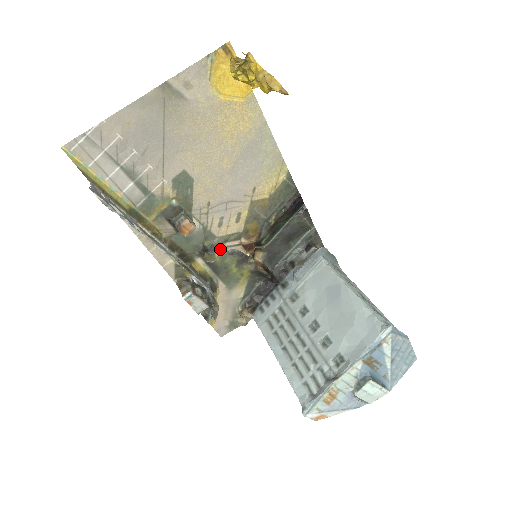
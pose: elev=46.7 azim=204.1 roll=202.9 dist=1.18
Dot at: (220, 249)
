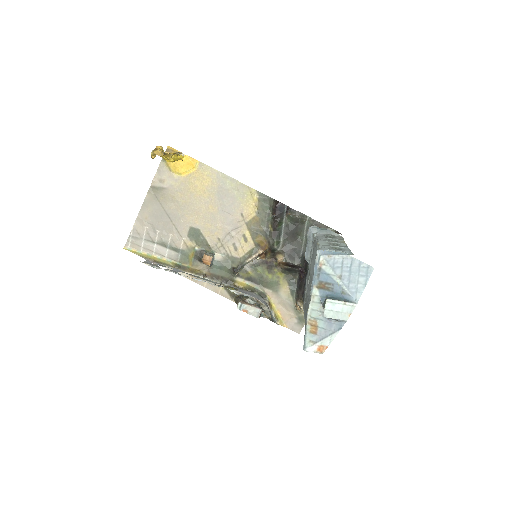
Dot at: (245, 265)
